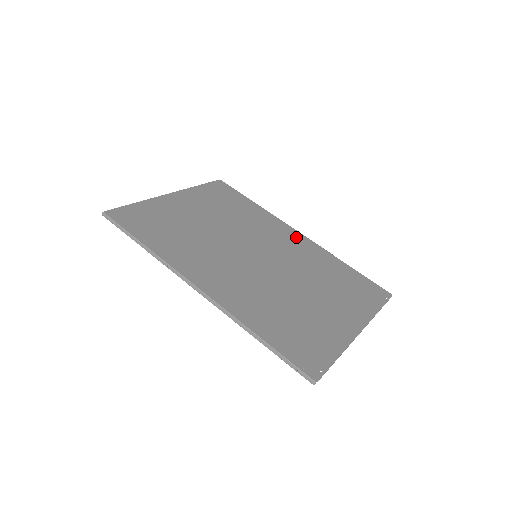
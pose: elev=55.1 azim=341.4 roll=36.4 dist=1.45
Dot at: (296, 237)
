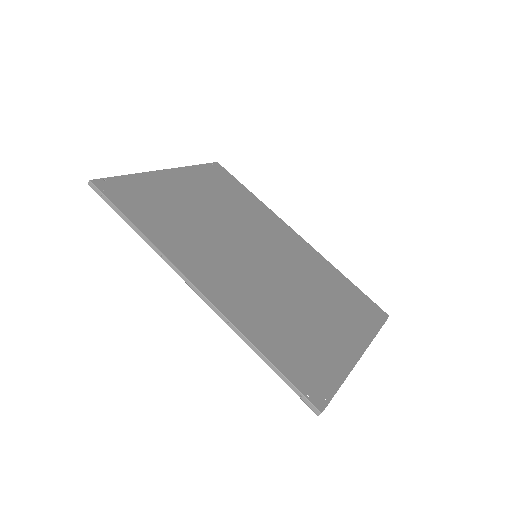
Dot at: (295, 239)
